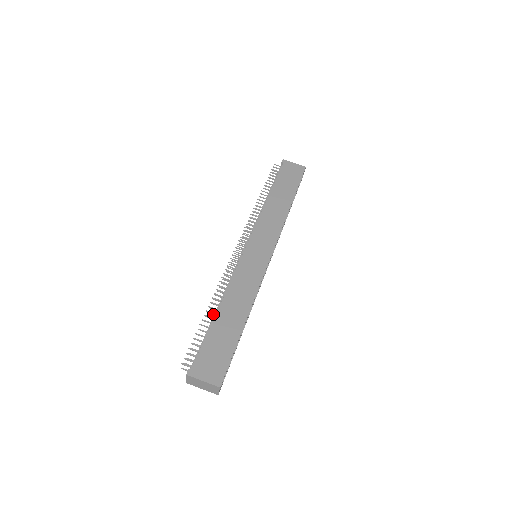
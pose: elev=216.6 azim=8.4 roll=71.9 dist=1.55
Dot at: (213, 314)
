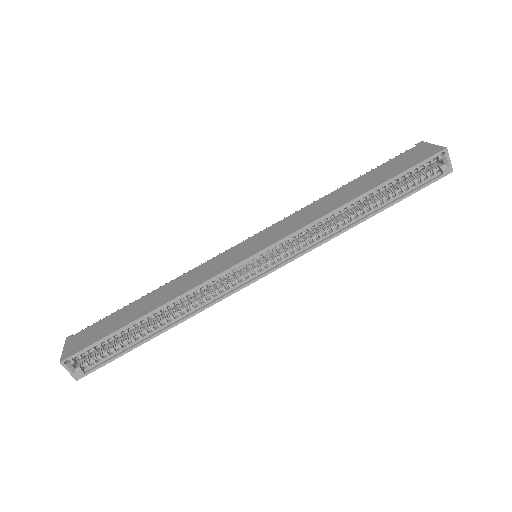
Dot at: occluded
